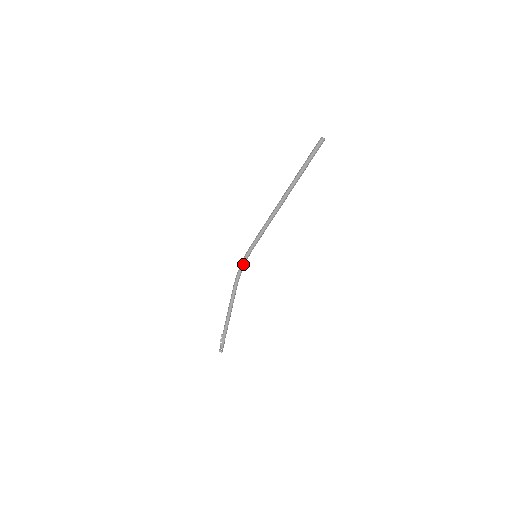
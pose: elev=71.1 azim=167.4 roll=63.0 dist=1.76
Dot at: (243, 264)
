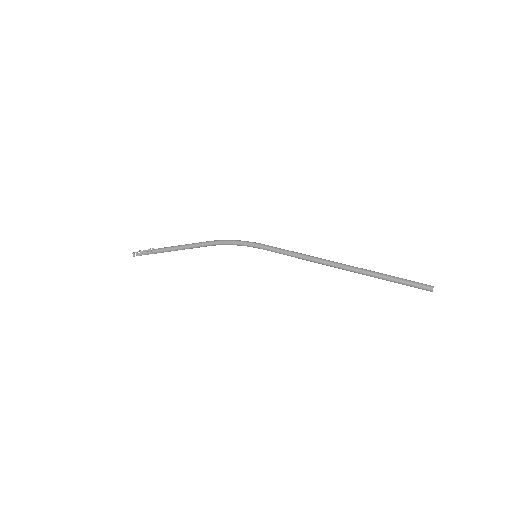
Dot at: (239, 244)
